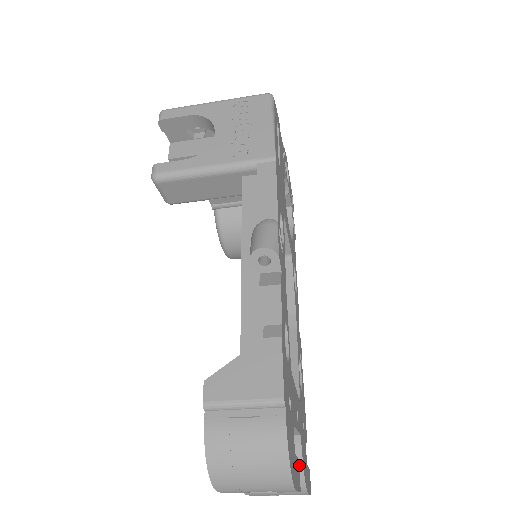
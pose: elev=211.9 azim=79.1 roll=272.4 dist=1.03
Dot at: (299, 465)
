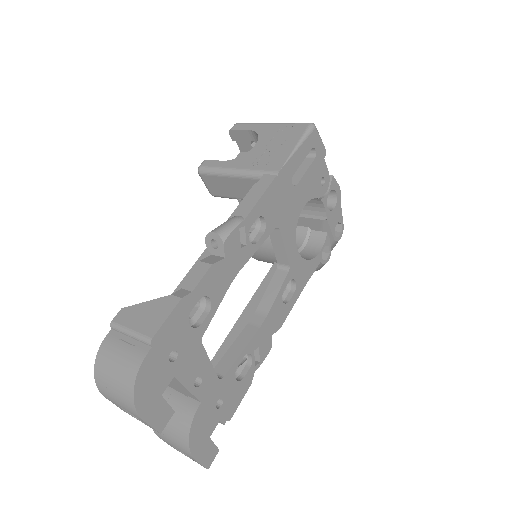
Dot at: (188, 425)
